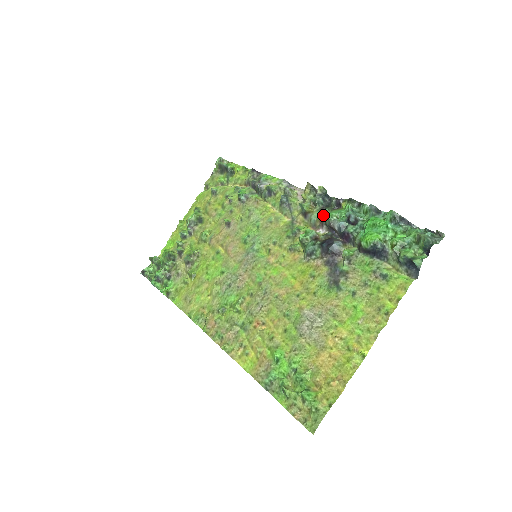
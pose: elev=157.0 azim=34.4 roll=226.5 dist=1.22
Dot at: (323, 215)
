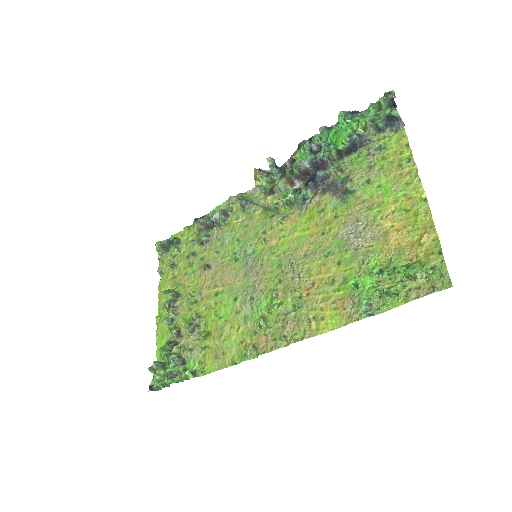
Dot at: (287, 174)
